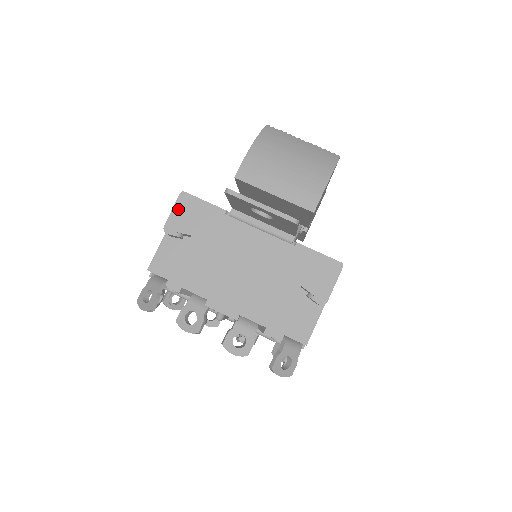
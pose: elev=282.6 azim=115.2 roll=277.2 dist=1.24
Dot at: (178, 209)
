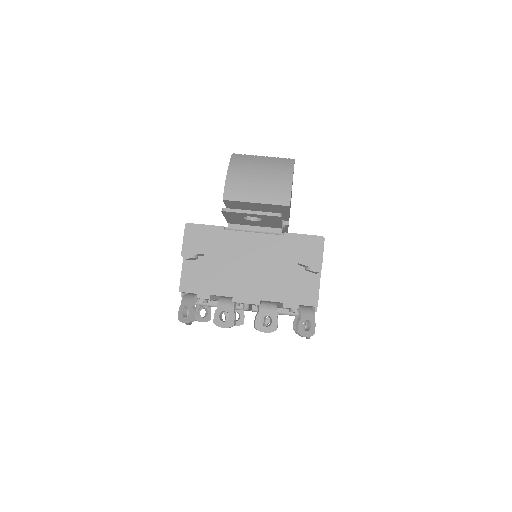
Dot at: (188, 237)
